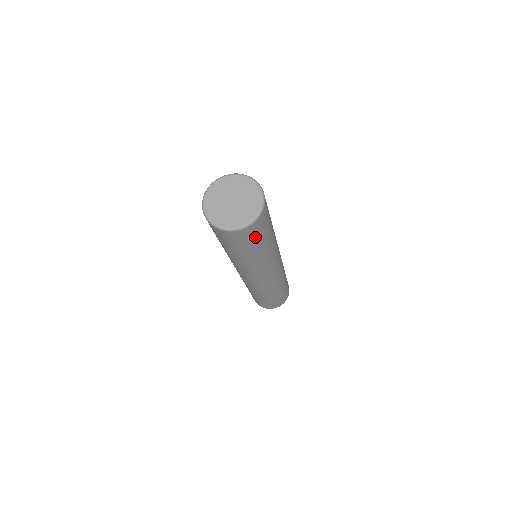
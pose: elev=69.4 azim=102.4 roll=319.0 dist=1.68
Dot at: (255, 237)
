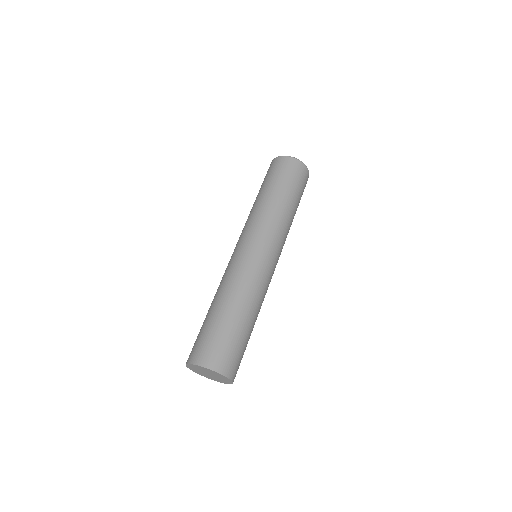
Dot at: (294, 177)
